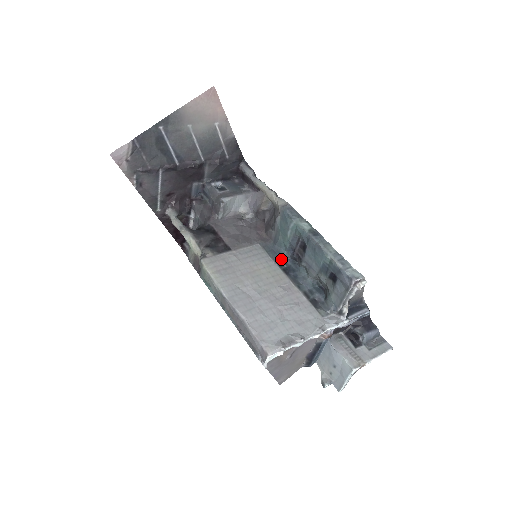
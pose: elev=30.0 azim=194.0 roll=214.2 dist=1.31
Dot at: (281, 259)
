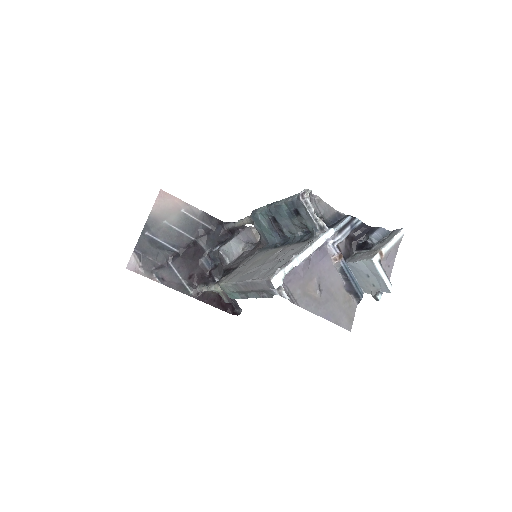
Dot at: (275, 245)
